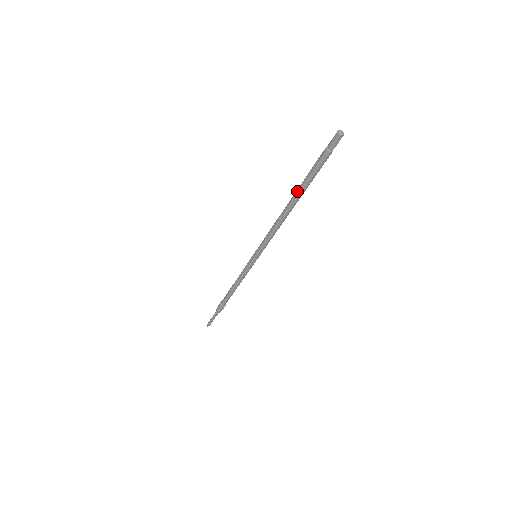
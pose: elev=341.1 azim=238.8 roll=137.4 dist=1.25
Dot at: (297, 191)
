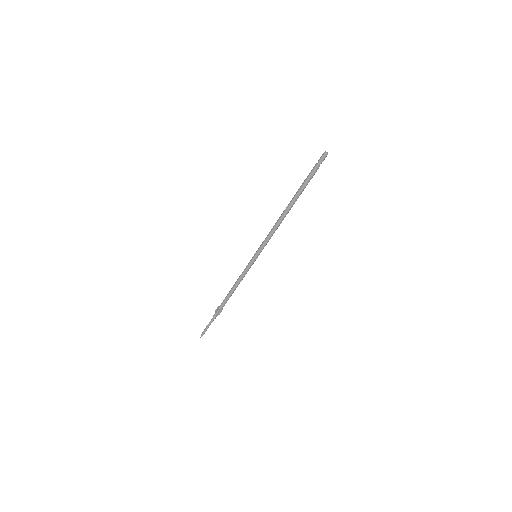
Dot at: (295, 197)
